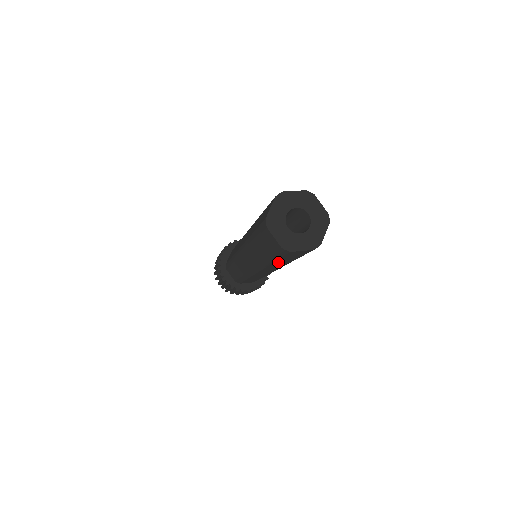
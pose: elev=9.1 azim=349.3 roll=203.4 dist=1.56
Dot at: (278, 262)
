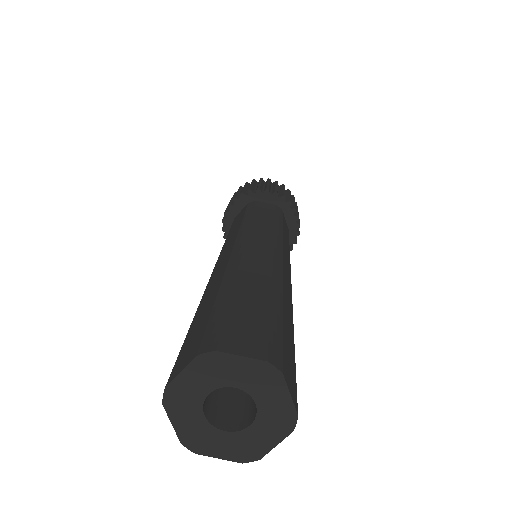
Dot at: occluded
